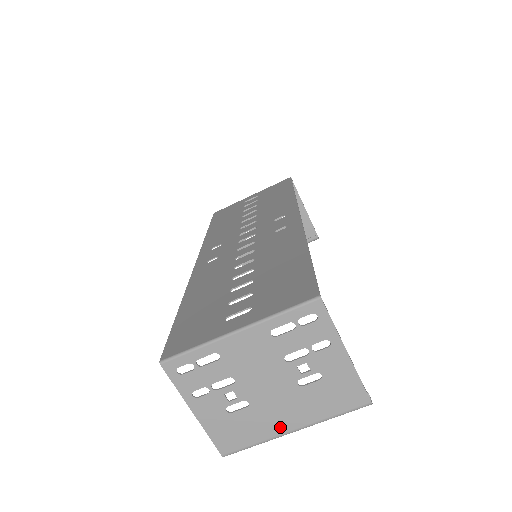
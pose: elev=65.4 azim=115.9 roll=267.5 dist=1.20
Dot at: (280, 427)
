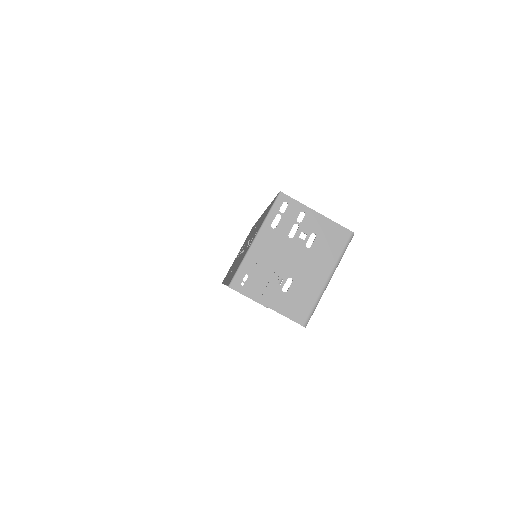
Dot at: (319, 282)
